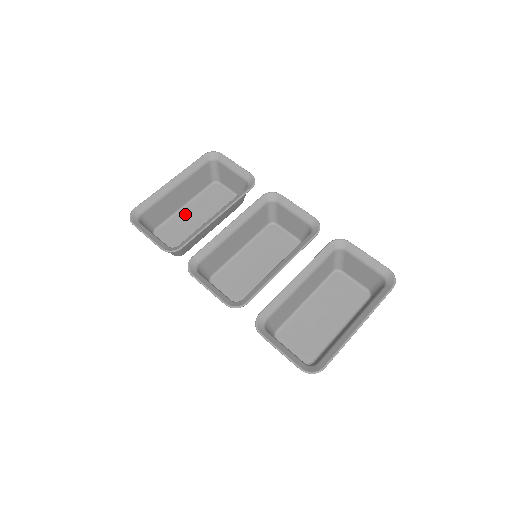
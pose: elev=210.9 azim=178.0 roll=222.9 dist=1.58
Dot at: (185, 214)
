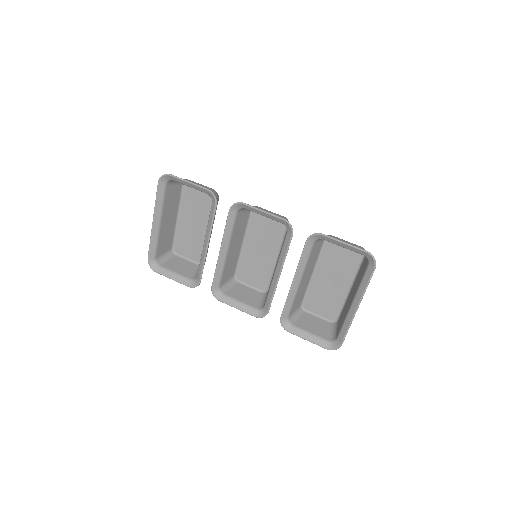
Dot at: (183, 225)
